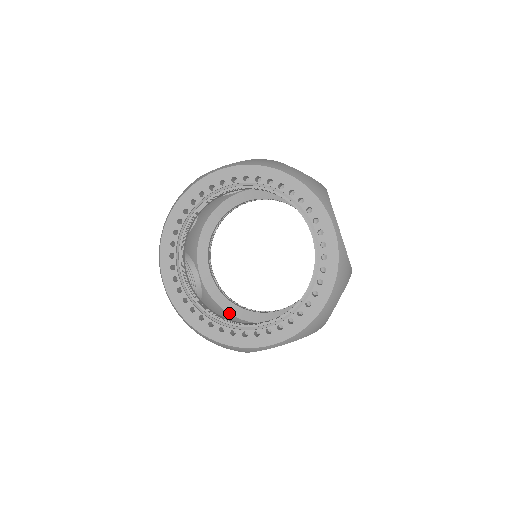
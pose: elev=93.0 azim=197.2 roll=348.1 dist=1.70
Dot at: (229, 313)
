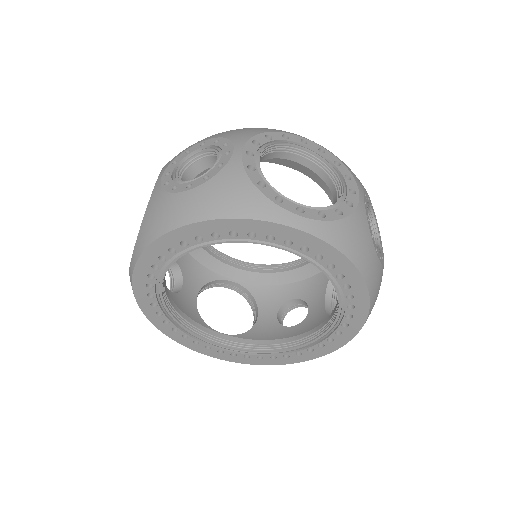
Dot at: (289, 283)
